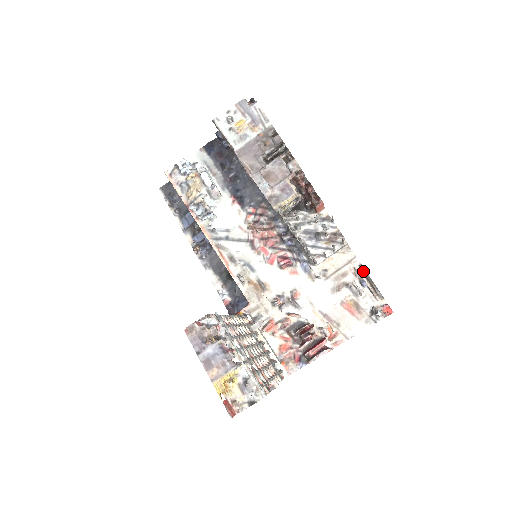
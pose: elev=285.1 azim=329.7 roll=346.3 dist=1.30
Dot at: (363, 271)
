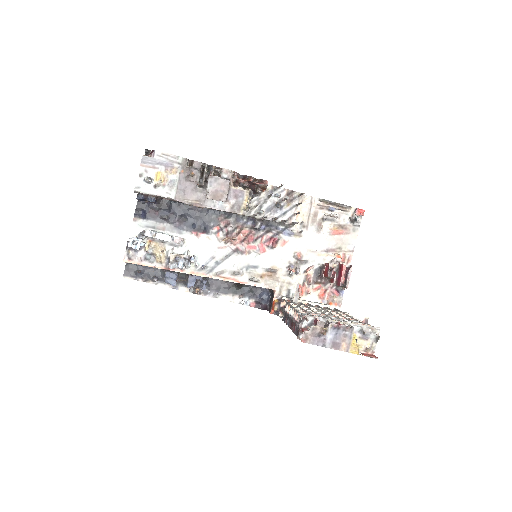
Dot at: (325, 202)
